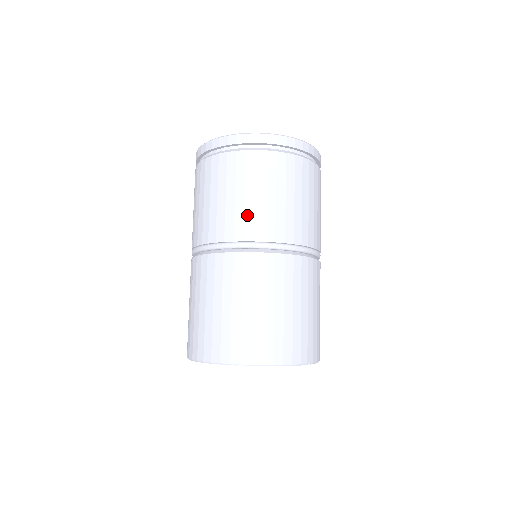
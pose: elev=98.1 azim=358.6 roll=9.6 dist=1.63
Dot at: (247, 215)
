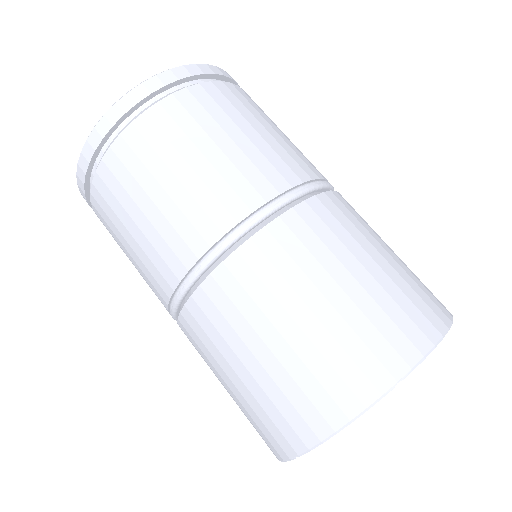
Dot at: (228, 177)
